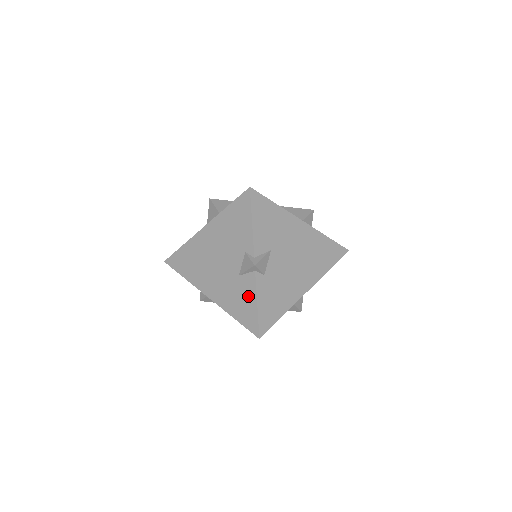
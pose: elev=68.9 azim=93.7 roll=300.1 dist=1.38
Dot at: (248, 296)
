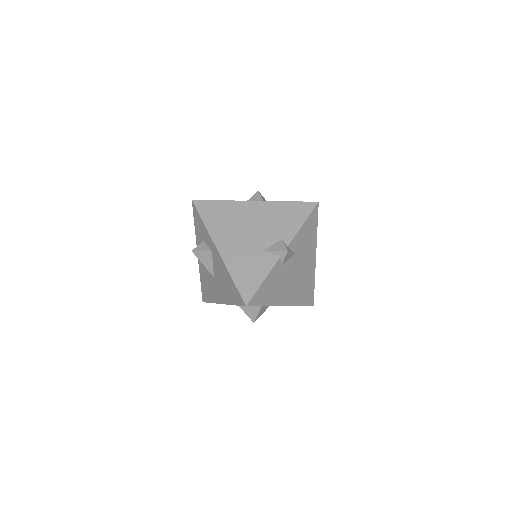
Dot at: (260, 270)
